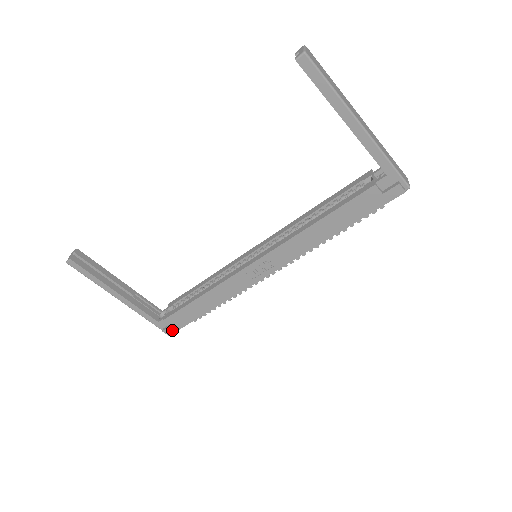
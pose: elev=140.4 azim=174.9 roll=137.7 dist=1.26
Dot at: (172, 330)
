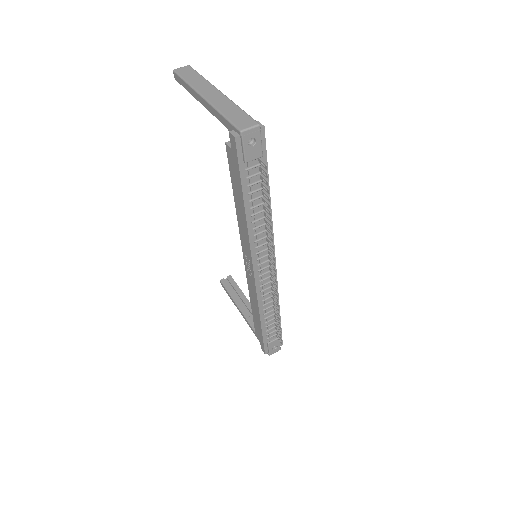
Dot at: (263, 347)
